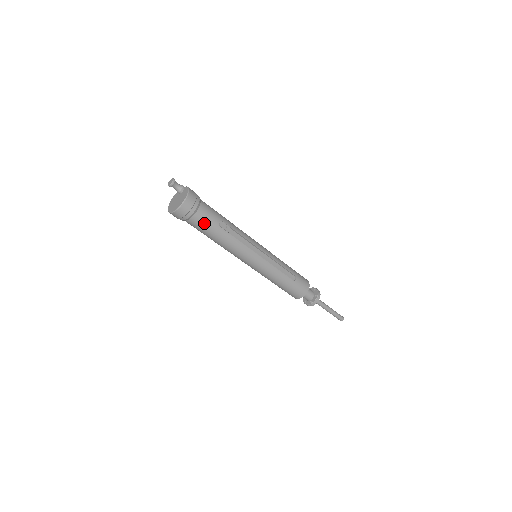
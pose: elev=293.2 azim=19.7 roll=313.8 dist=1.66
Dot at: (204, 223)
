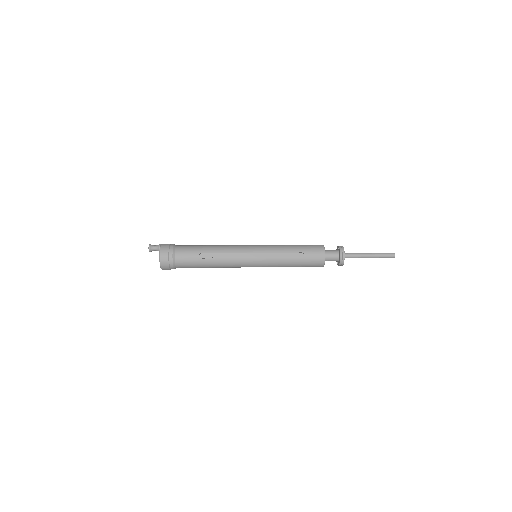
Dot at: (187, 264)
